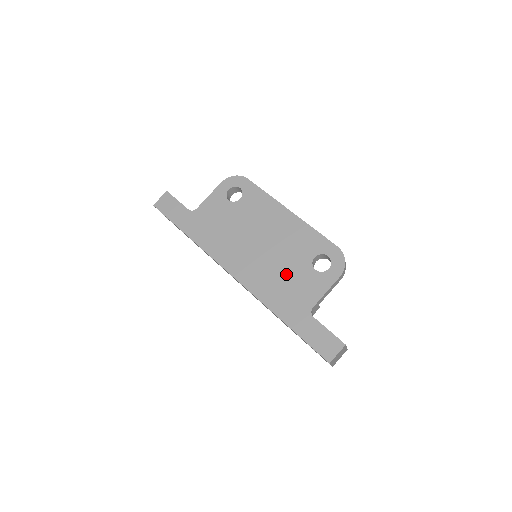
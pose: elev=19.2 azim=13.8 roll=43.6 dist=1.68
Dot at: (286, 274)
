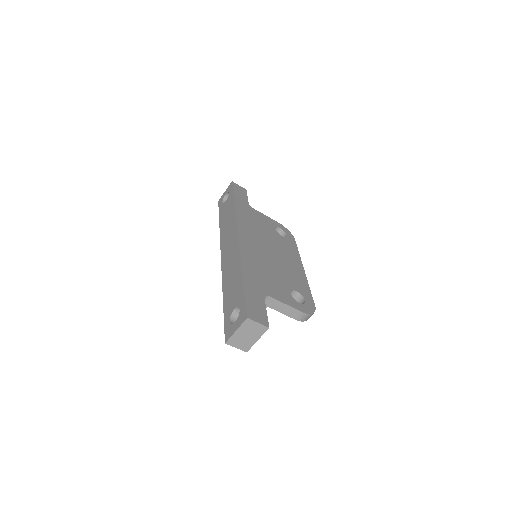
Dot at: (271, 272)
